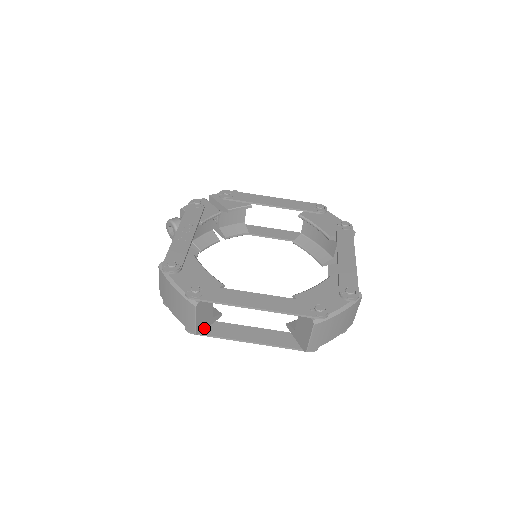
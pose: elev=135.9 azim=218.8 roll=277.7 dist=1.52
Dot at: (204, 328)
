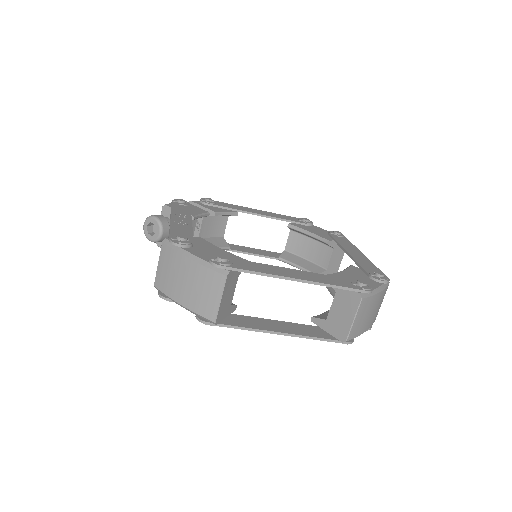
Dot at: (222, 318)
